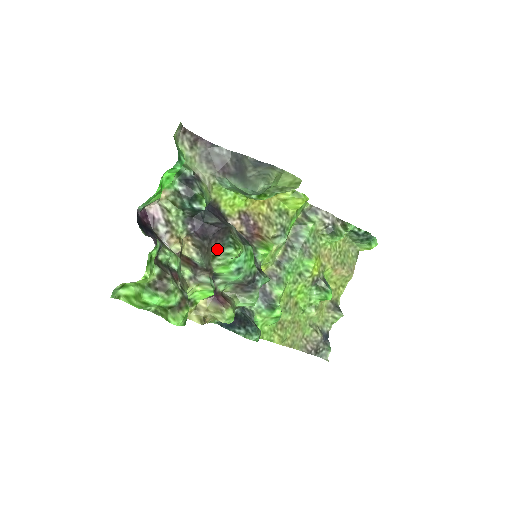
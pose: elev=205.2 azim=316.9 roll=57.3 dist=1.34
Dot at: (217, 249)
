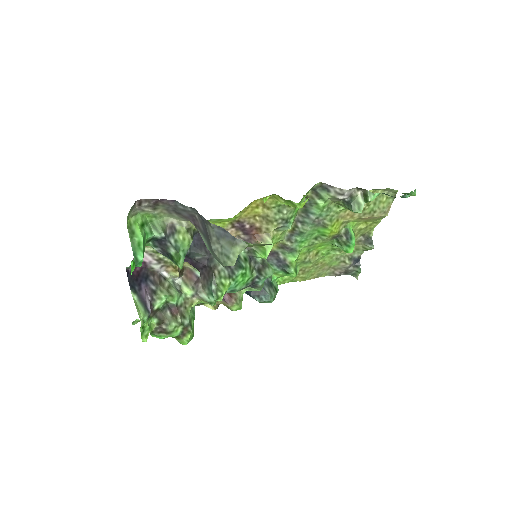
Dot at: (205, 290)
